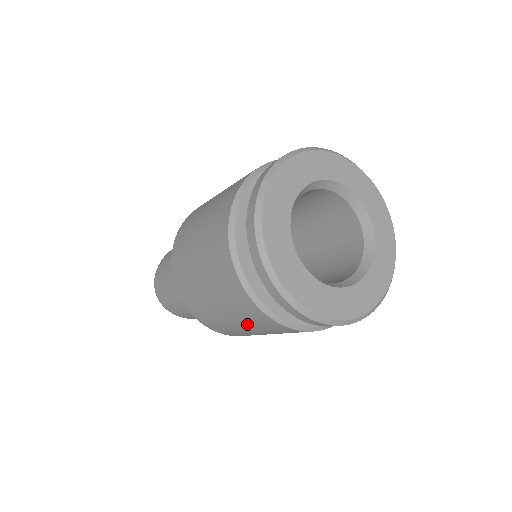
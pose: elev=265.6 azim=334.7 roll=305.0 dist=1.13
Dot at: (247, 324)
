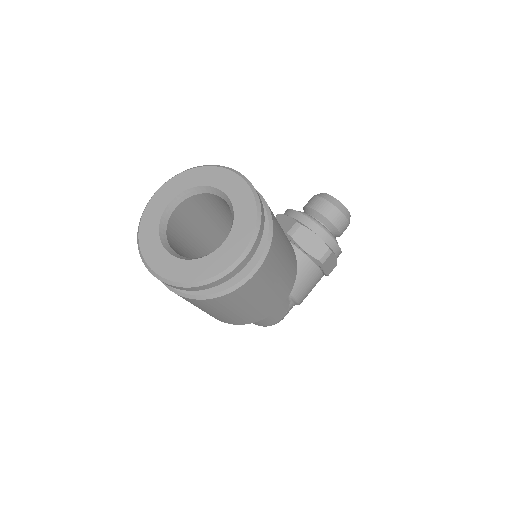
Dot at: (214, 310)
